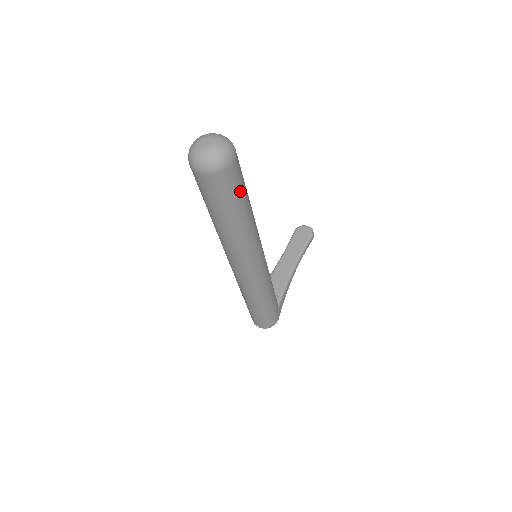
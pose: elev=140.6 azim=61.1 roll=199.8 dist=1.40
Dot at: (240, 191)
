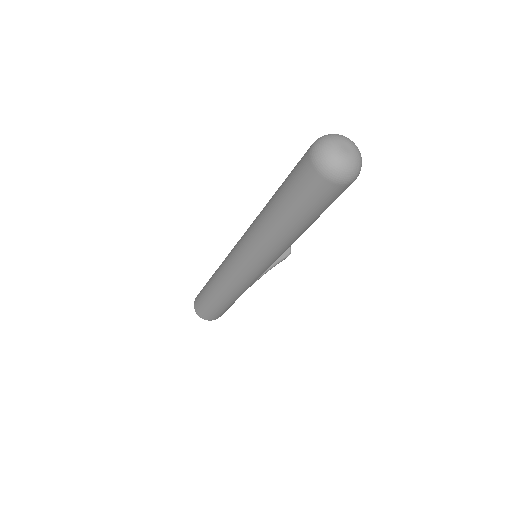
Dot at: (327, 207)
